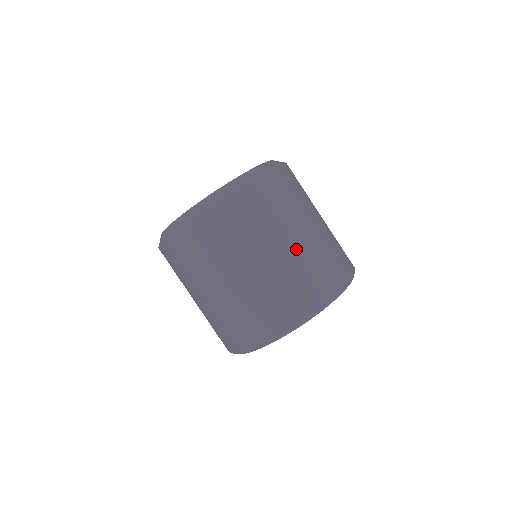
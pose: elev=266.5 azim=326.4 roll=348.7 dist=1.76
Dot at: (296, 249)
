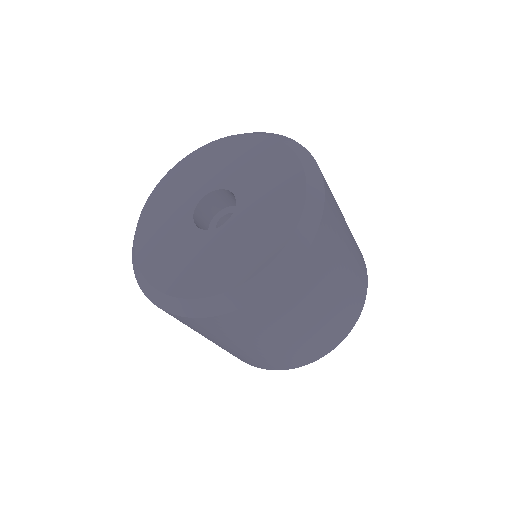
Dot at: (233, 350)
